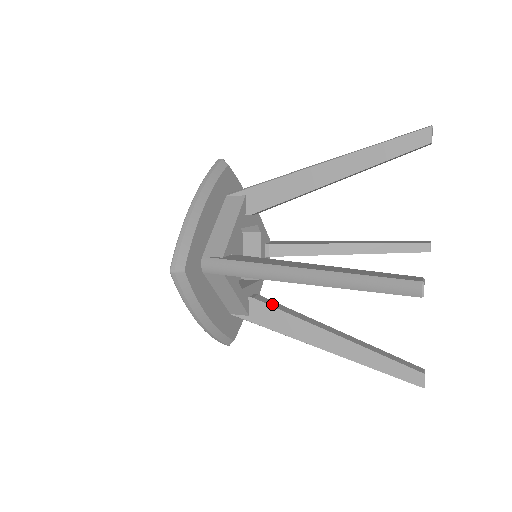
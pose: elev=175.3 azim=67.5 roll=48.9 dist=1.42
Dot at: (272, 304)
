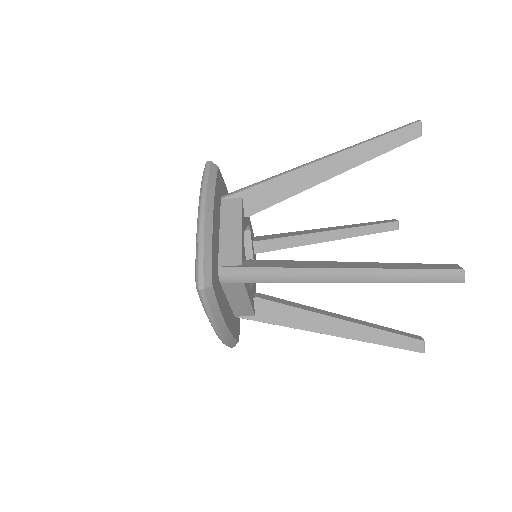
Dot at: occluded
